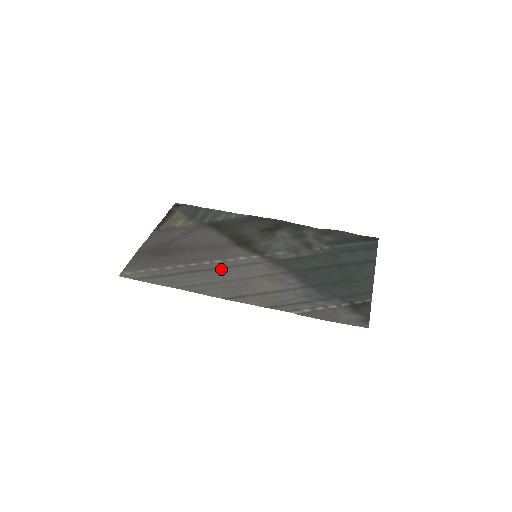
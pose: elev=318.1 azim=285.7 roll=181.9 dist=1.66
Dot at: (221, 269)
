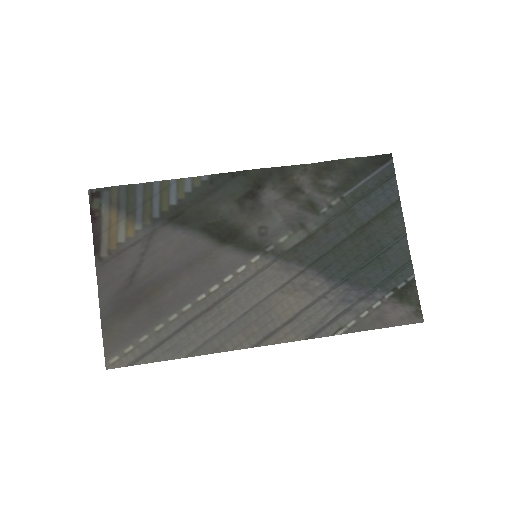
Dot at: (225, 300)
